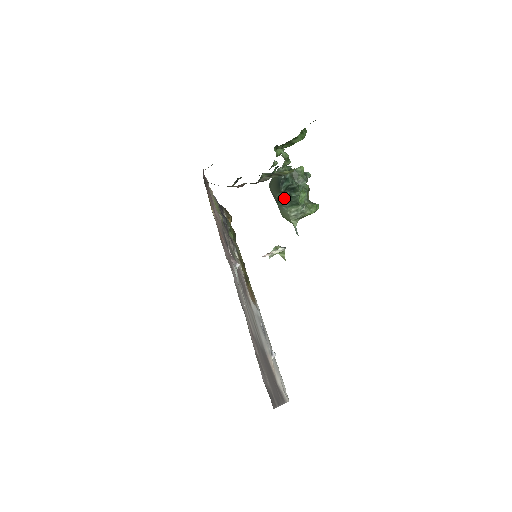
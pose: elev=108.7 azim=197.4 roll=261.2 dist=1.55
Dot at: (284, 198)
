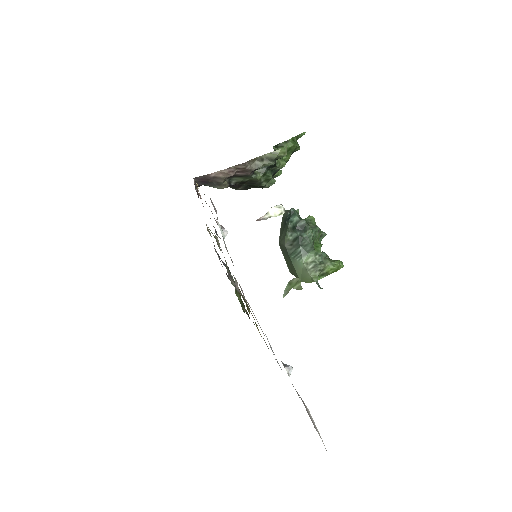
Dot at: (295, 244)
